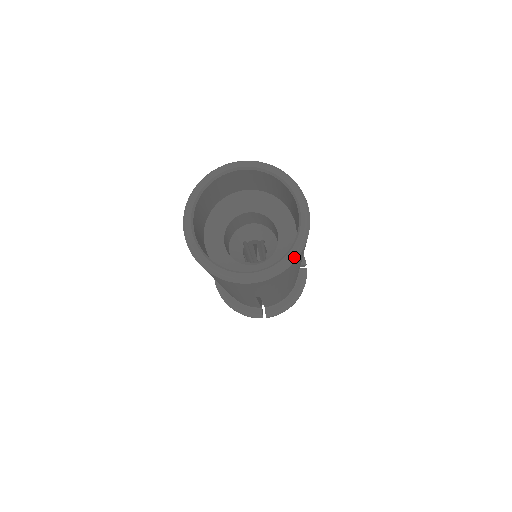
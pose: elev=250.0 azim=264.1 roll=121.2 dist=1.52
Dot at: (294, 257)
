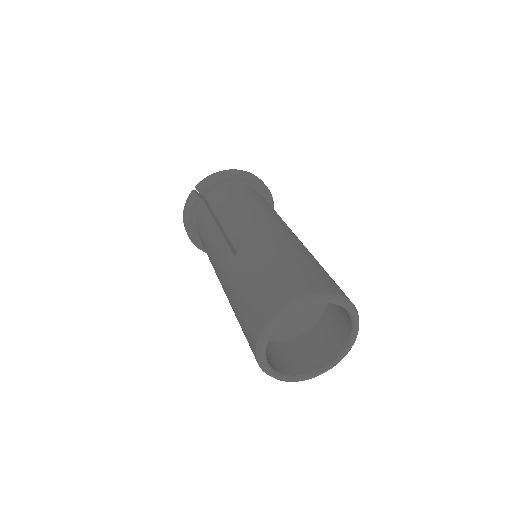
Dot at: occluded
